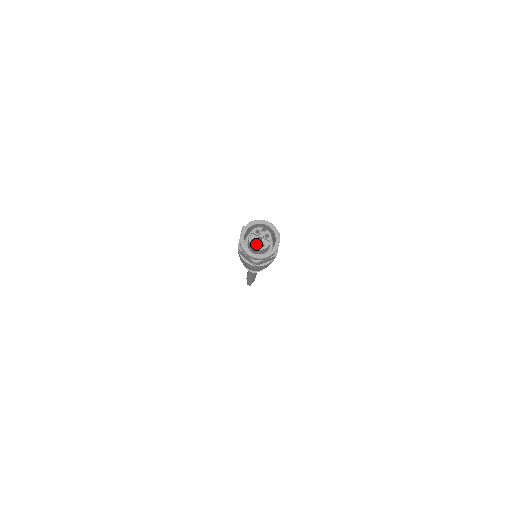
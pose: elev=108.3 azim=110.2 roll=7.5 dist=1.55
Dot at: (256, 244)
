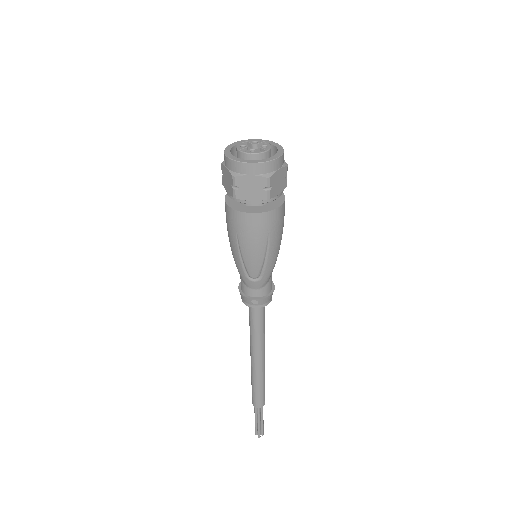
Dot at: occluded
